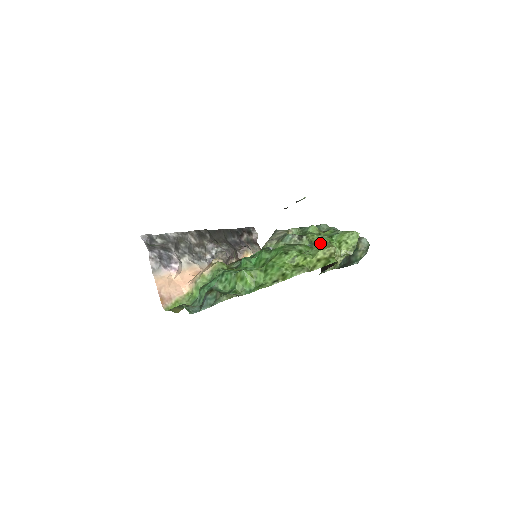
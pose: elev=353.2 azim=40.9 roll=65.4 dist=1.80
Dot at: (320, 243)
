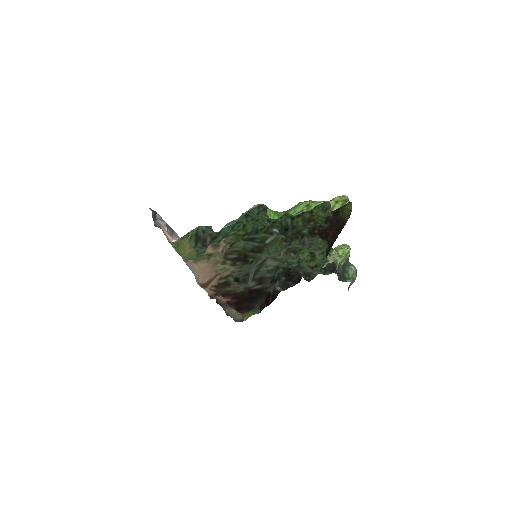
Dot at: (319, 245)
